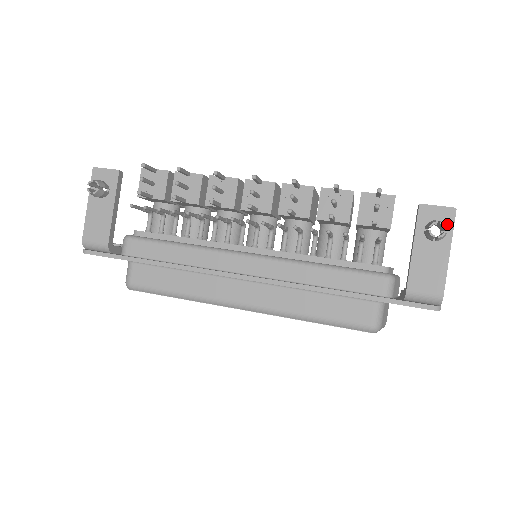
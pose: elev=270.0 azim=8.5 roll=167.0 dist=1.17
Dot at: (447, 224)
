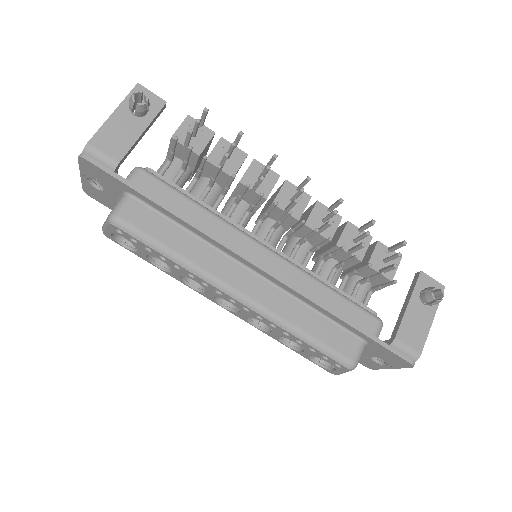
Dot at: occluded
